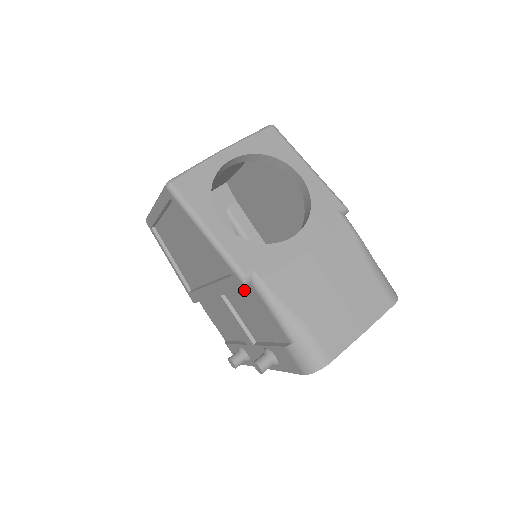
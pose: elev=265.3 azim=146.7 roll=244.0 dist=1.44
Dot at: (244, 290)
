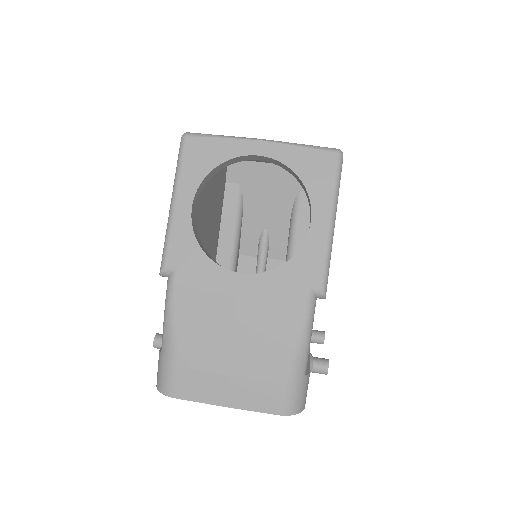
Dot at: occluded
